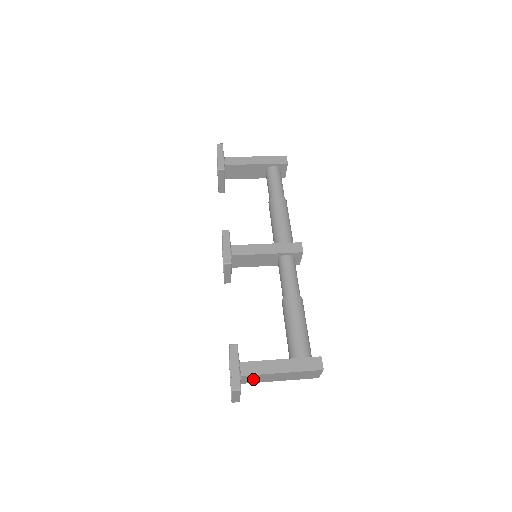
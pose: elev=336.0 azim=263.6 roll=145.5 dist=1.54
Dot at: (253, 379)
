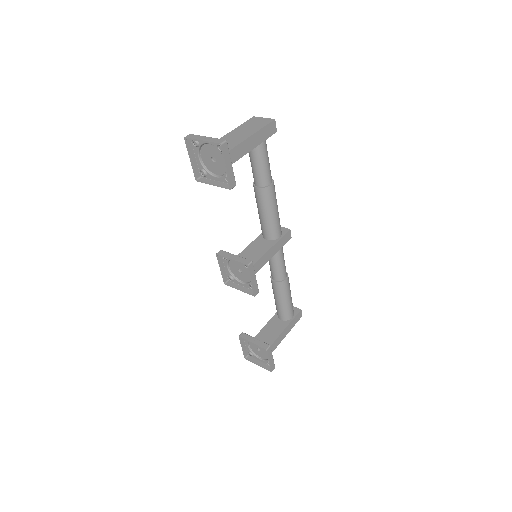
Dot at: occluded
